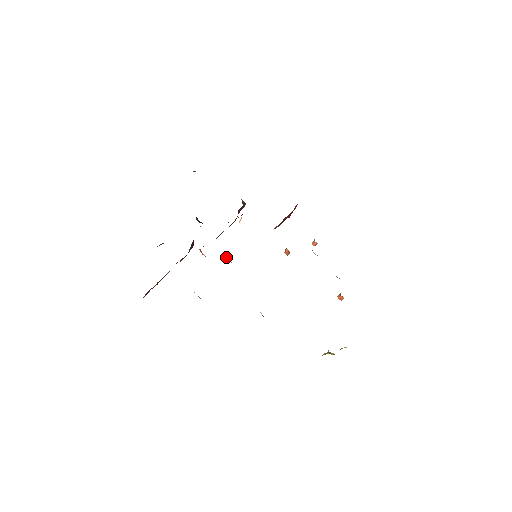
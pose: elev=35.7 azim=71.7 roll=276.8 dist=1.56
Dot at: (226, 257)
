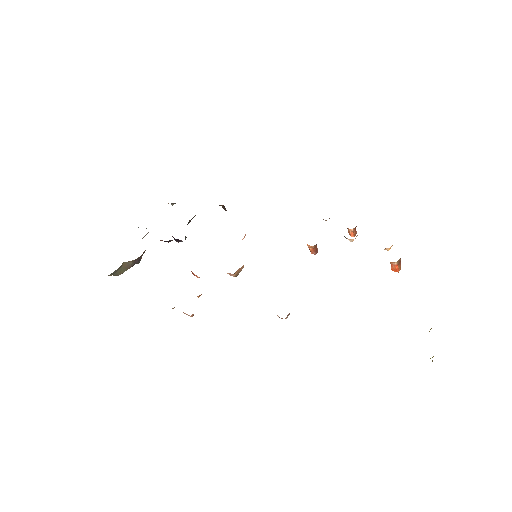
Dot at: occluded
